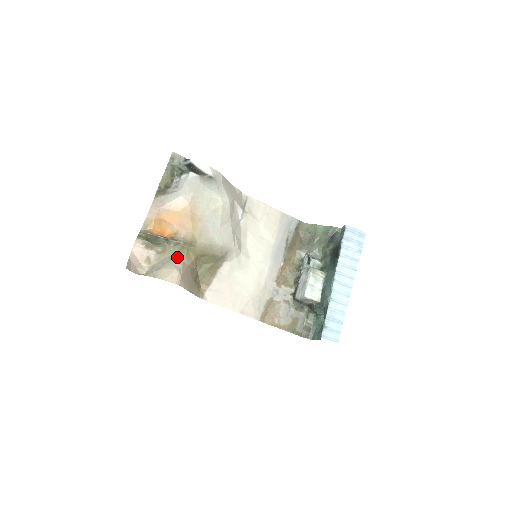
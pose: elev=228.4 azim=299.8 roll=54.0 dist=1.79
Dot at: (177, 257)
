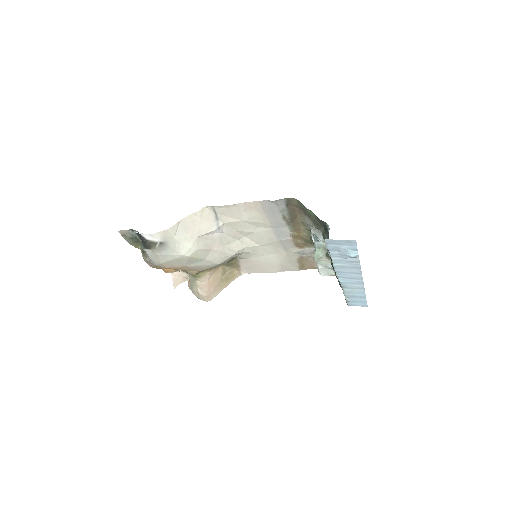
Dot at: (196, 280)
